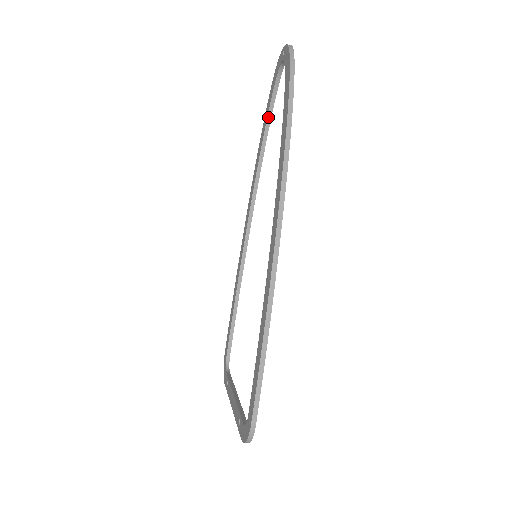
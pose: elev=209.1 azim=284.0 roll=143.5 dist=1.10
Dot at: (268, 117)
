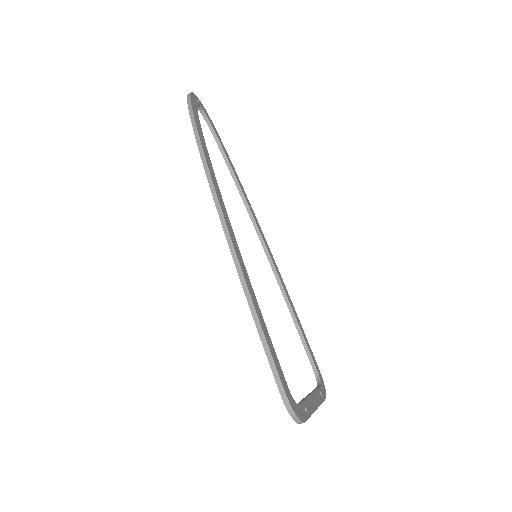
Dot at: (222, 153)
